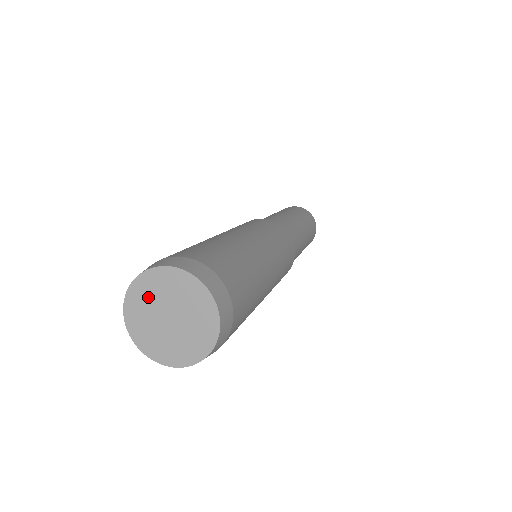
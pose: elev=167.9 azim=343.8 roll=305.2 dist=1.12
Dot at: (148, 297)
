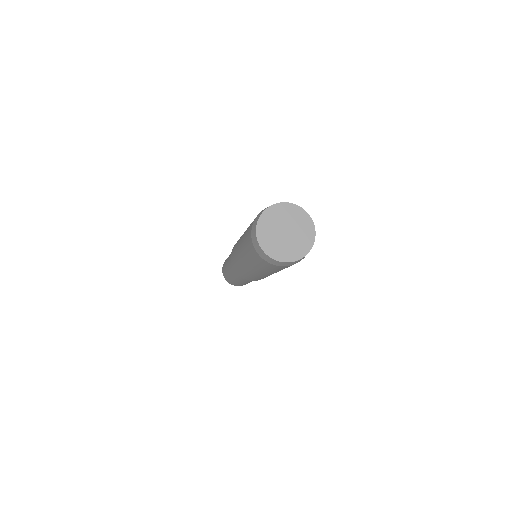
Dot at: (274, 219)
